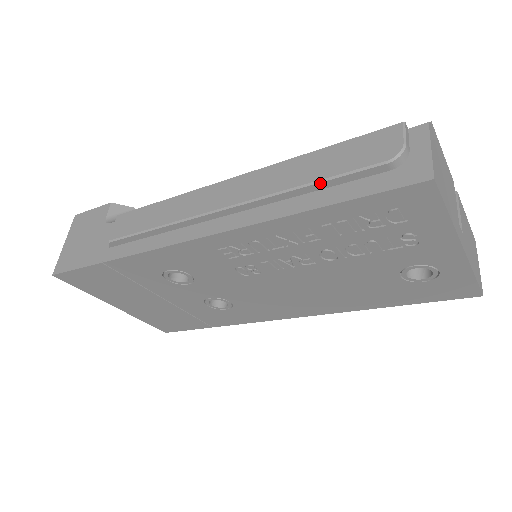
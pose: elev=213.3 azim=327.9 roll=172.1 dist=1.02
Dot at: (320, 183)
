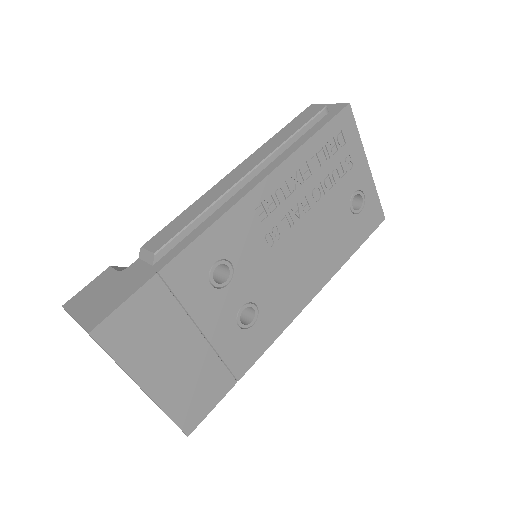
Dot at: (299, 131)
